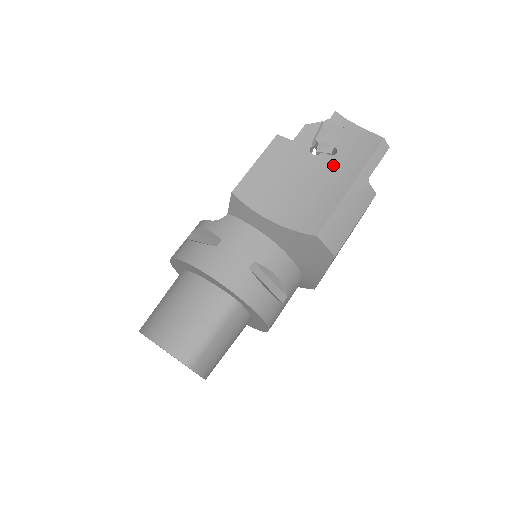
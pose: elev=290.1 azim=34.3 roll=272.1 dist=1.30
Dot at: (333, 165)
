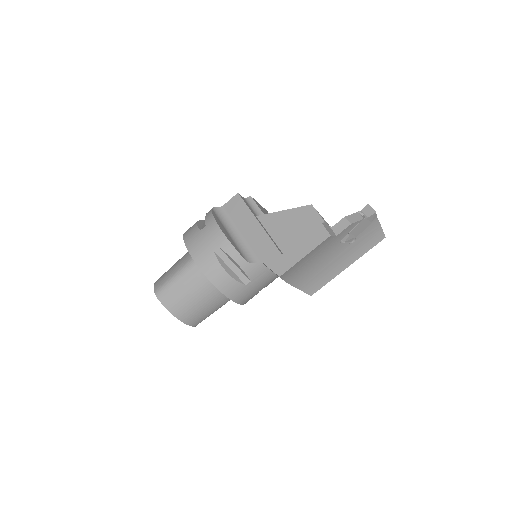
Dot at: (347, 251)
